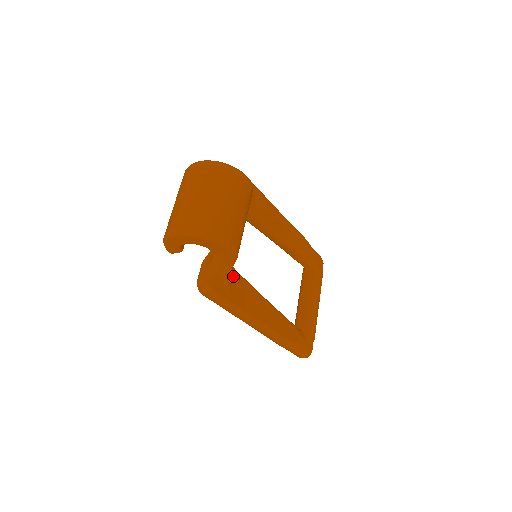
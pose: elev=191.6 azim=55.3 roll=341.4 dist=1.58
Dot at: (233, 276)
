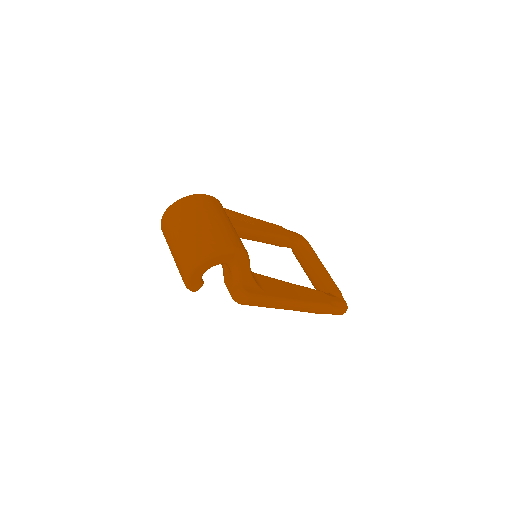
Dot at: (254, 277)
